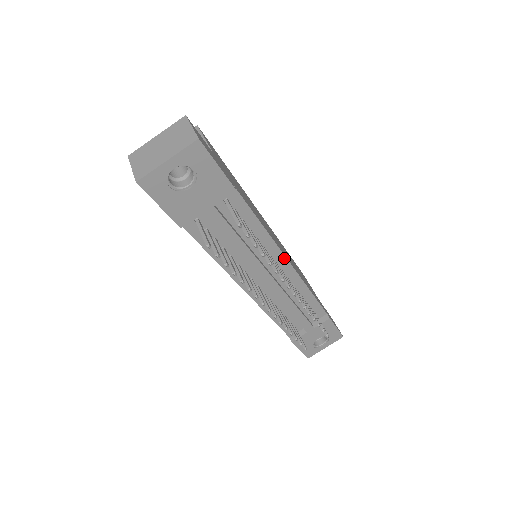
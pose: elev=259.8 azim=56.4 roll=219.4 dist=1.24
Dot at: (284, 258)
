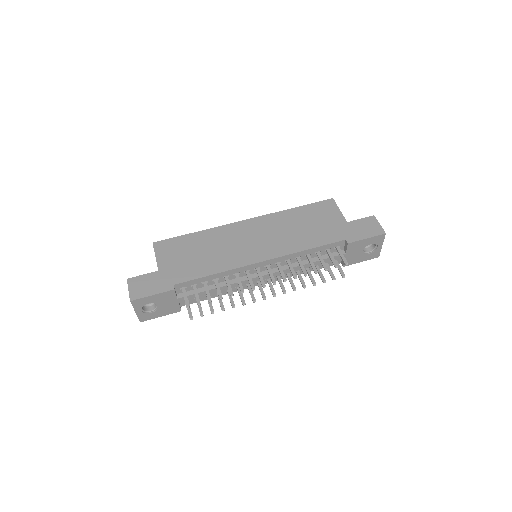
Dot at: (255, 264)
